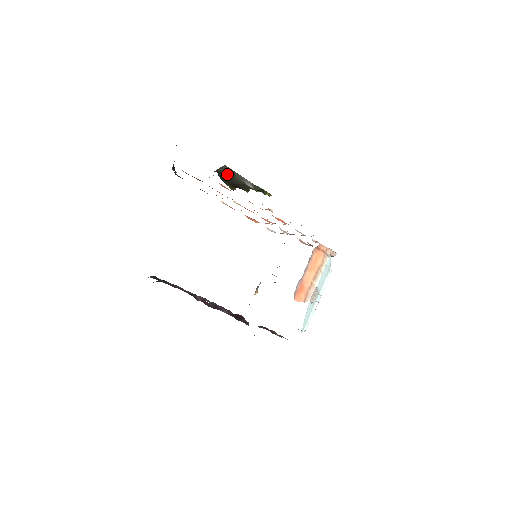
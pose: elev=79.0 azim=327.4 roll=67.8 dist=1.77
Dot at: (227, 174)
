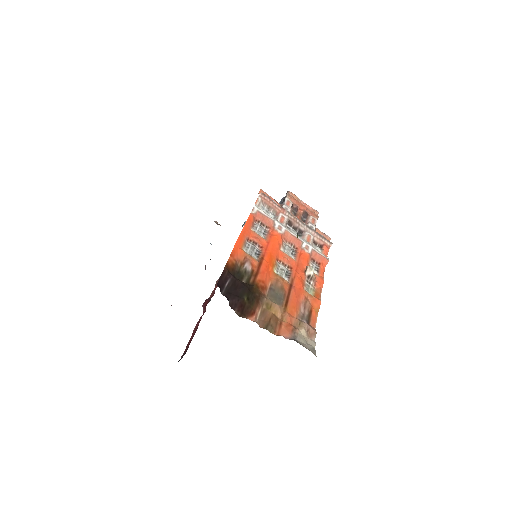
Dot at: occluded
